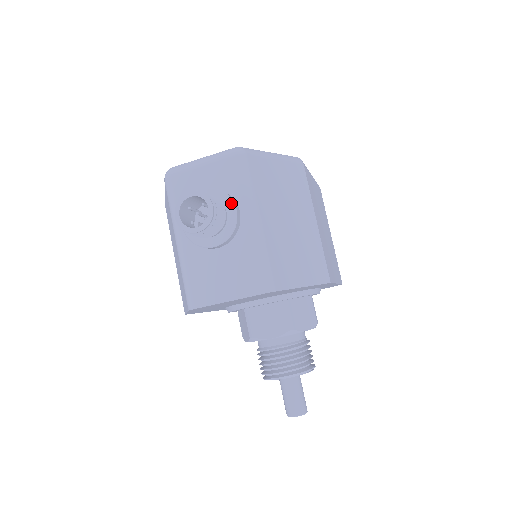
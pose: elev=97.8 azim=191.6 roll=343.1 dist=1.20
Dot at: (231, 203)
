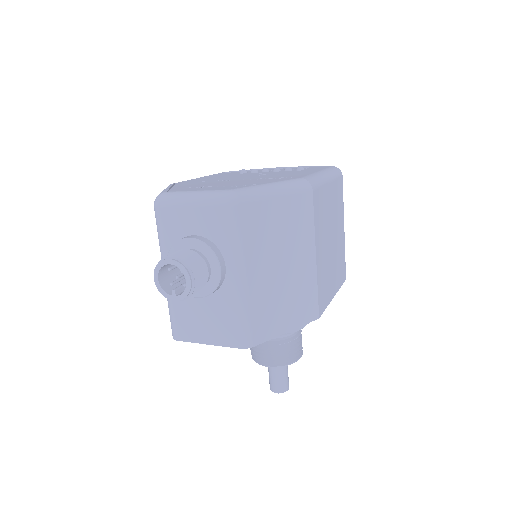
Dot at: (216, 261)
